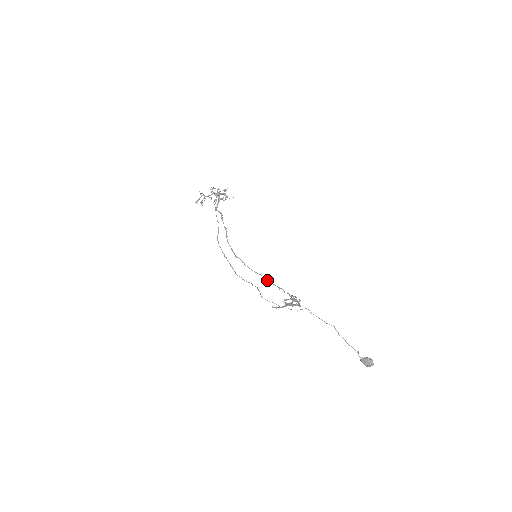
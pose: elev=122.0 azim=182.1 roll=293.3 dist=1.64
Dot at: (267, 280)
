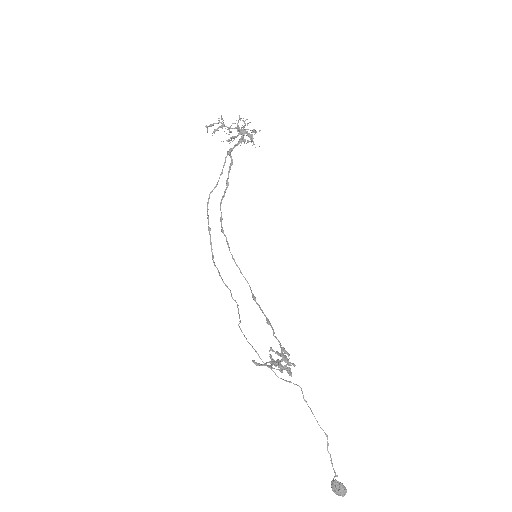
Dot at: (253, 295)
